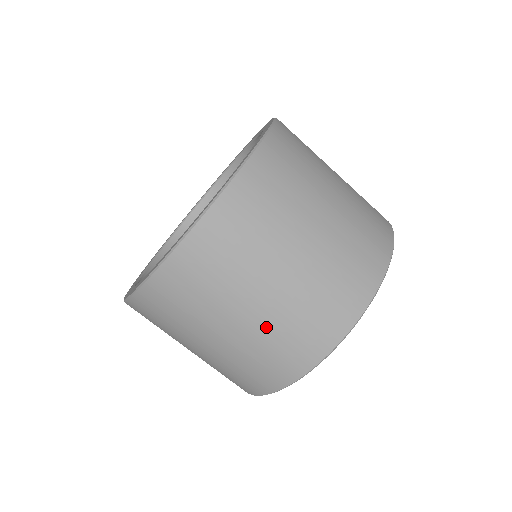
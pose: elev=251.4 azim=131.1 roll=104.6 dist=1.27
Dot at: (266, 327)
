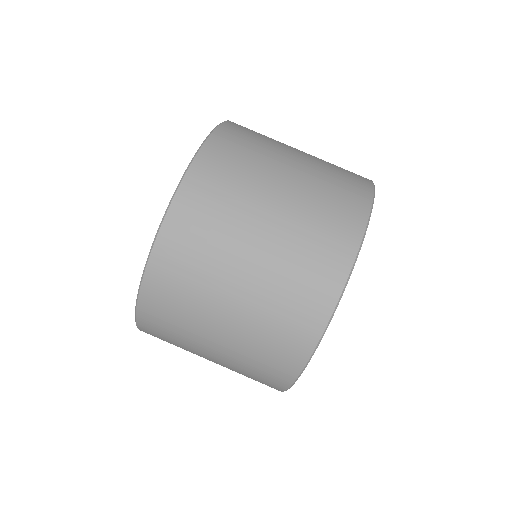
Dot at: (308, 190)
